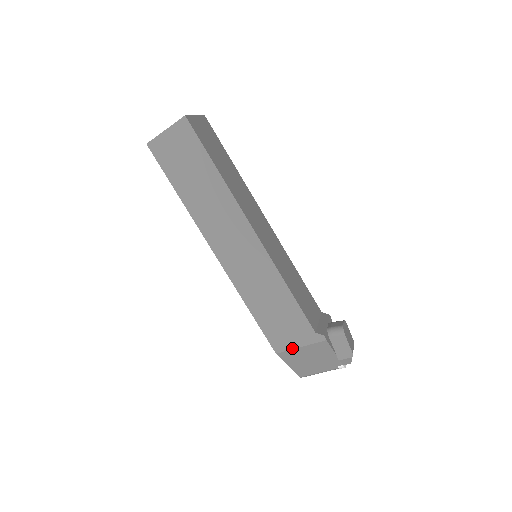
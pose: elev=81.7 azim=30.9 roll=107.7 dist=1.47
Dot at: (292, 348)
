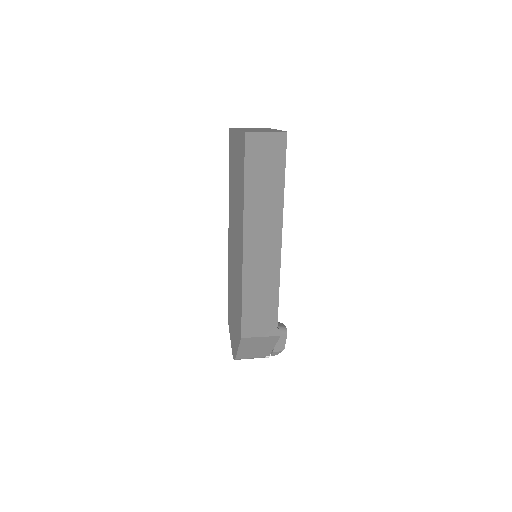
Dot at: (255, 336)
